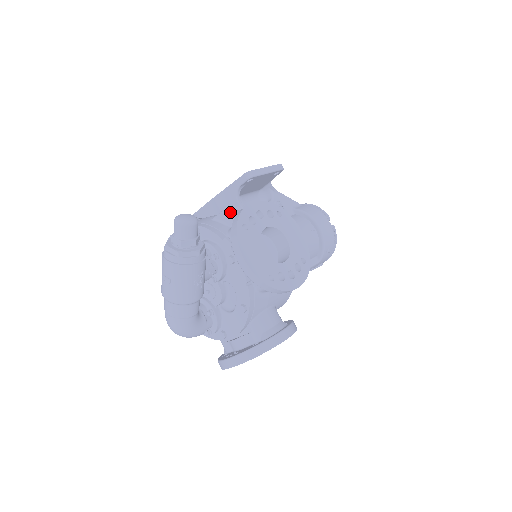
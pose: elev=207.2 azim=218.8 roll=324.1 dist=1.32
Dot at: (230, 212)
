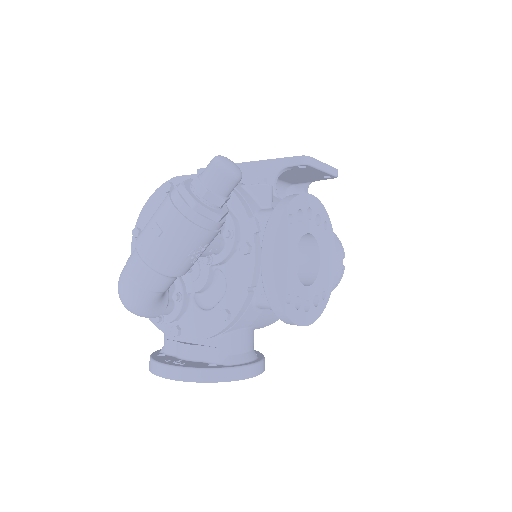
Dot at: (270, 190)
